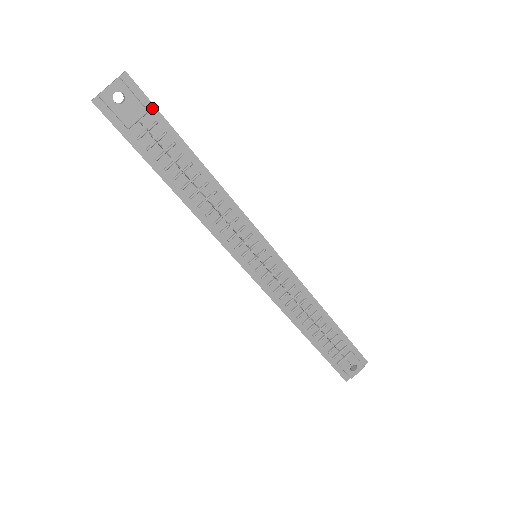
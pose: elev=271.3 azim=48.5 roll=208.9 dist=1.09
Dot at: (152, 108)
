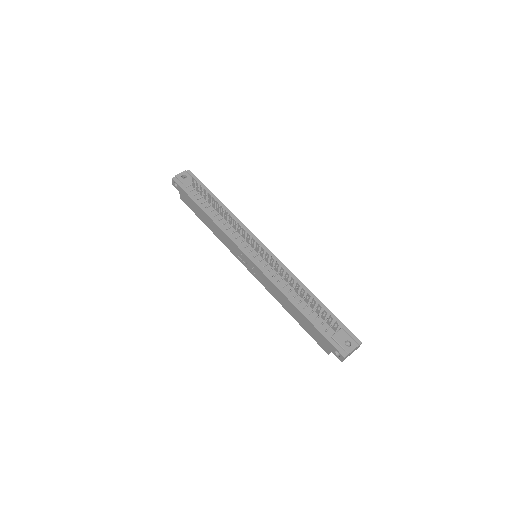
Dot at: (199, 182)
